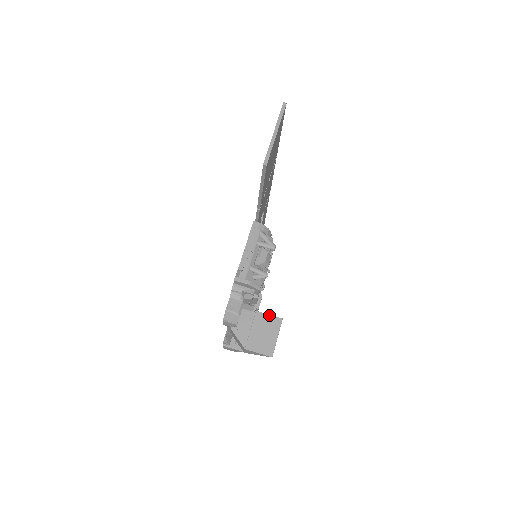
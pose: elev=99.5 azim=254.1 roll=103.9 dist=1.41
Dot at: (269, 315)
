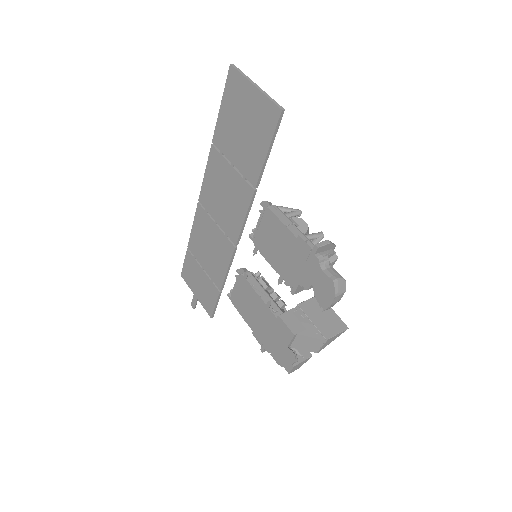
Dot at: (309, 300)
